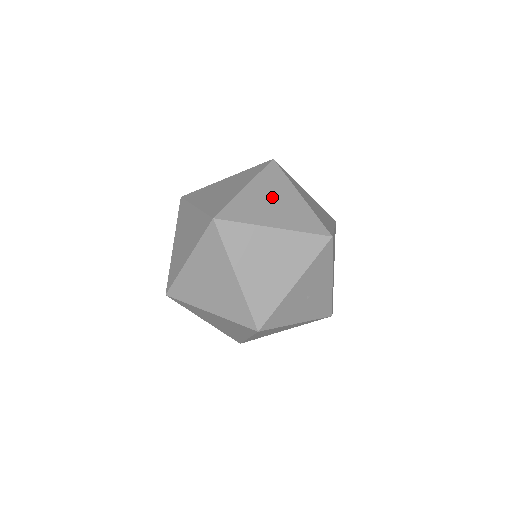
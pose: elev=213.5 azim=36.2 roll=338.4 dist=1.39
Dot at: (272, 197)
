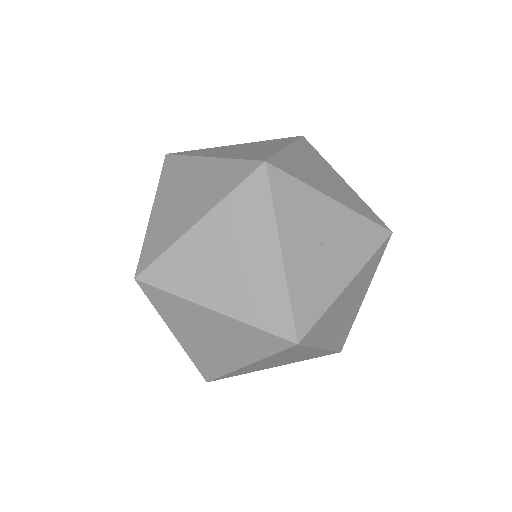
Dot at: occluded
